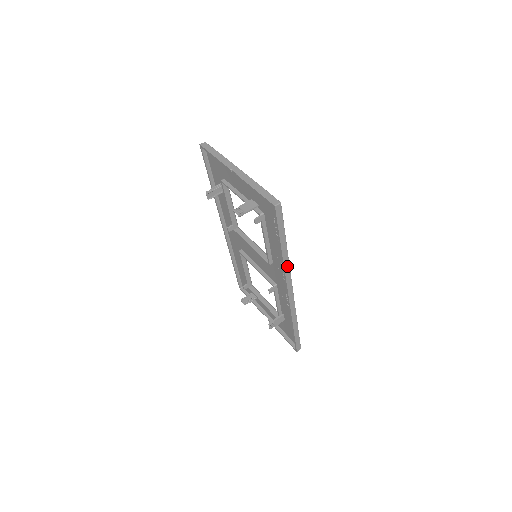
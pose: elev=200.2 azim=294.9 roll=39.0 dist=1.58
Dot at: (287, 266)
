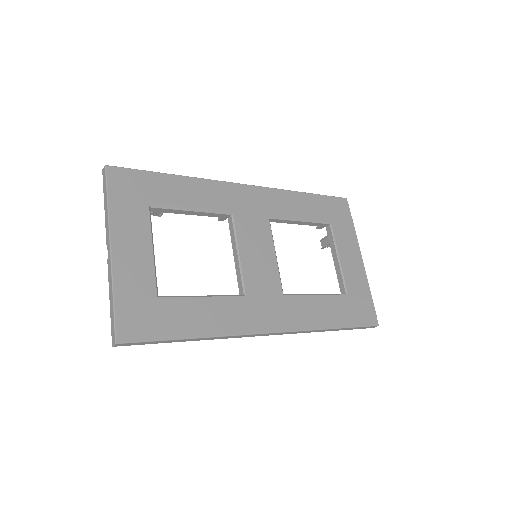
Dot at: (225, 337)
